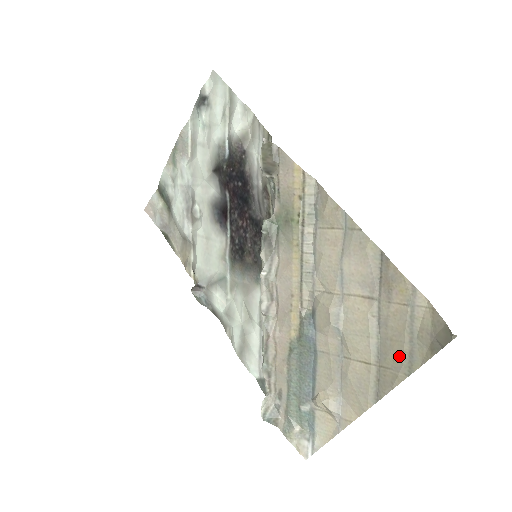
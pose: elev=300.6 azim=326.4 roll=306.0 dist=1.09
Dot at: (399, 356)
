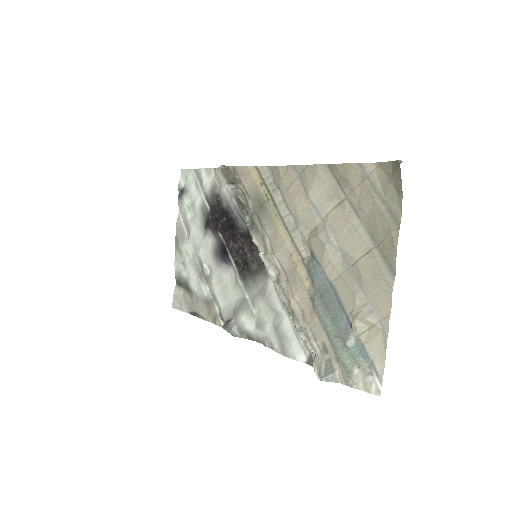
Dot at: (383, 221)
